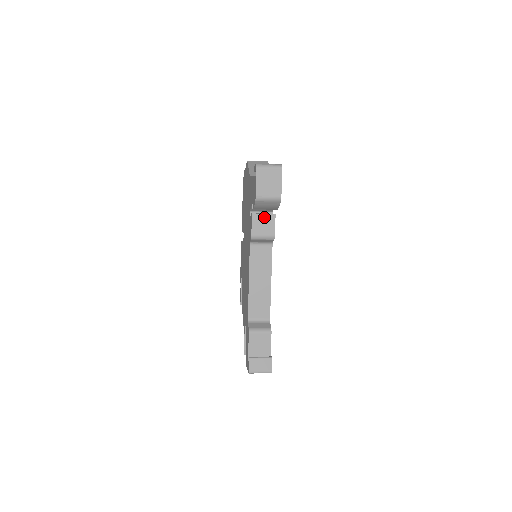
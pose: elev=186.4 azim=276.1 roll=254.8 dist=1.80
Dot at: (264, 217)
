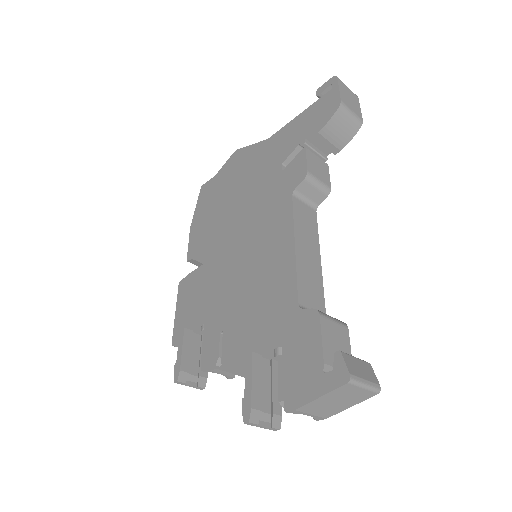
Dot at: (318, 160)
